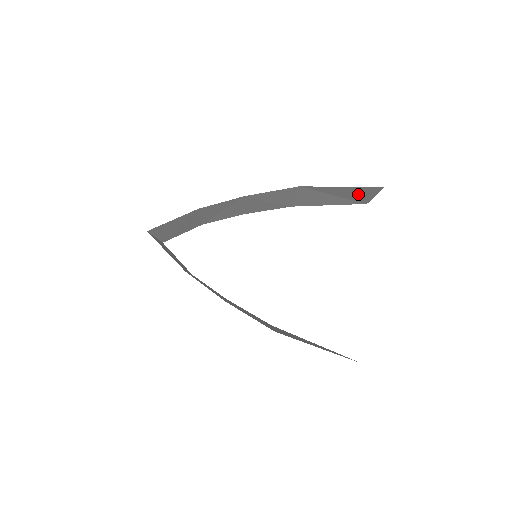
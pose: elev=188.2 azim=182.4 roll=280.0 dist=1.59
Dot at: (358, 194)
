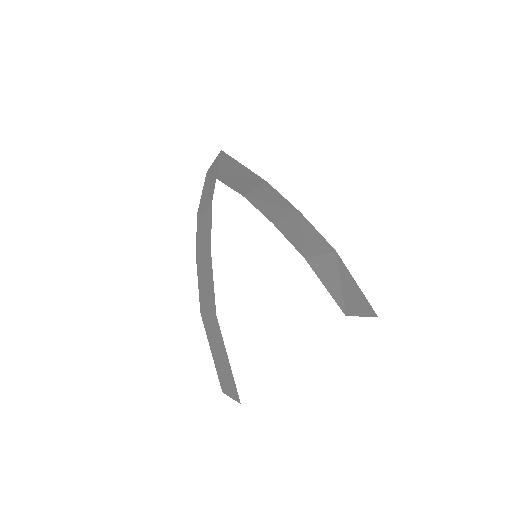
Dot at: (355, 302)
